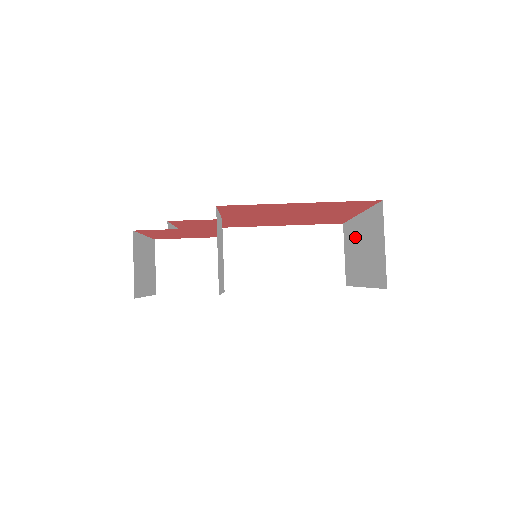
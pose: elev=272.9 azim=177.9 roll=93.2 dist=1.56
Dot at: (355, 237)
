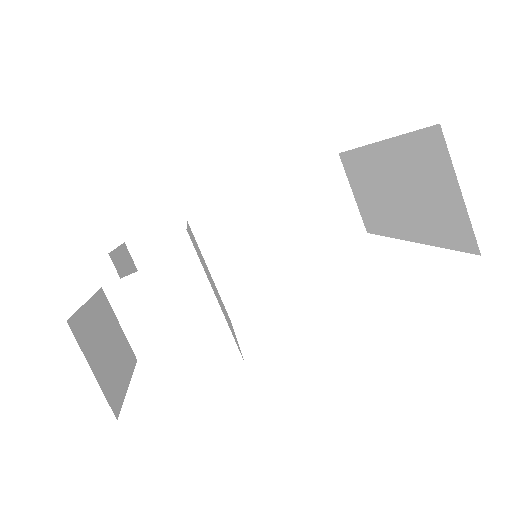
Dot at: (373, 174)
